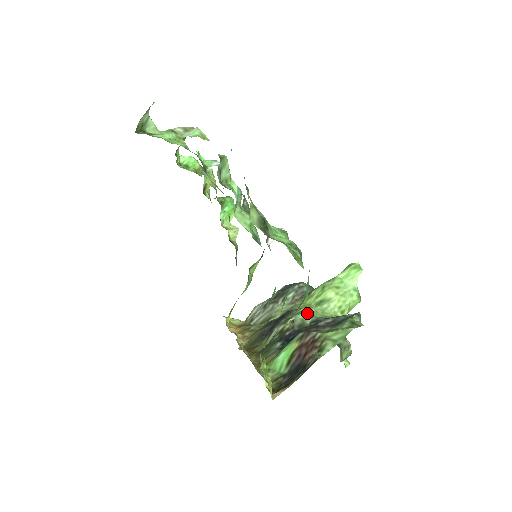
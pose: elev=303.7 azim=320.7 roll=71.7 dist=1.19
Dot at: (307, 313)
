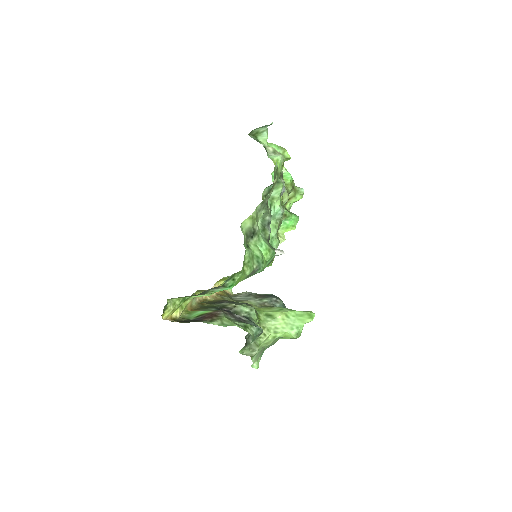
Dot at: (249, 310)
